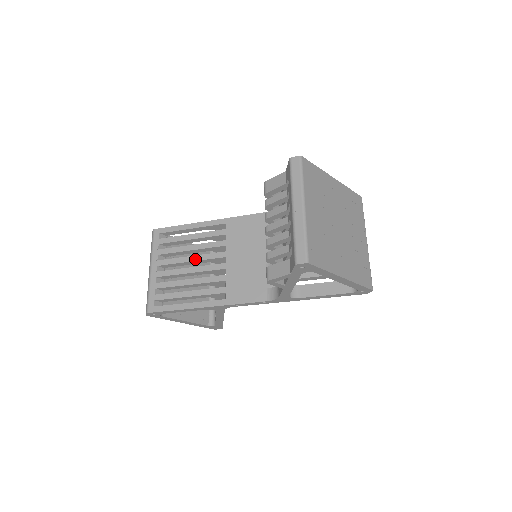
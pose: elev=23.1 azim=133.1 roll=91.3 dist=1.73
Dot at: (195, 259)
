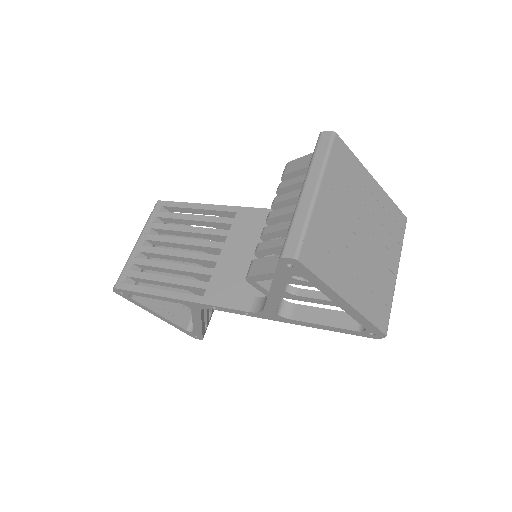
Dot at: (188, 242)
